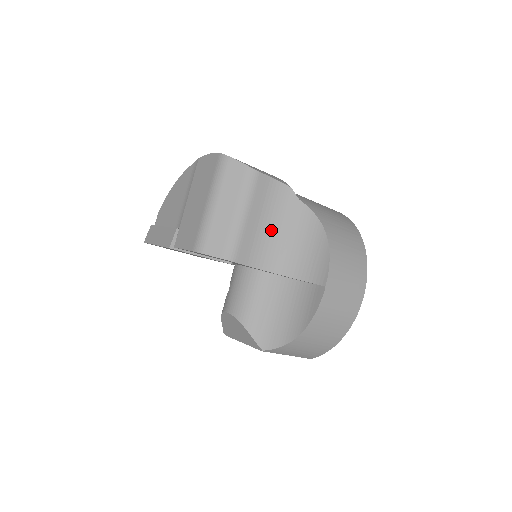
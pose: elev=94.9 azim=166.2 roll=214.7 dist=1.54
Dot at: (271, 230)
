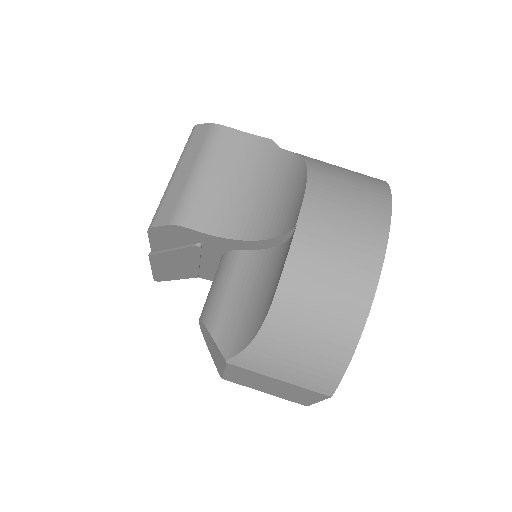
Dot at: (242, 189)
